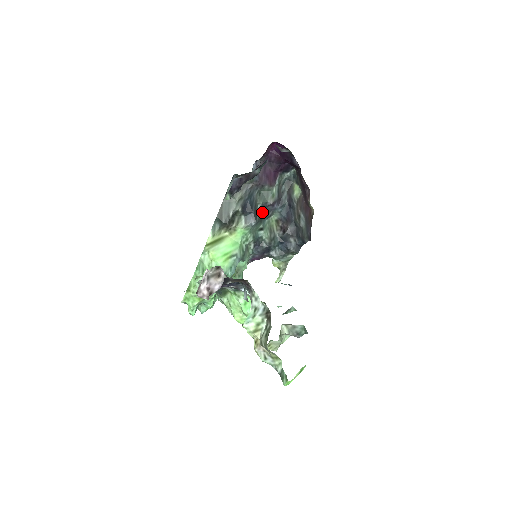
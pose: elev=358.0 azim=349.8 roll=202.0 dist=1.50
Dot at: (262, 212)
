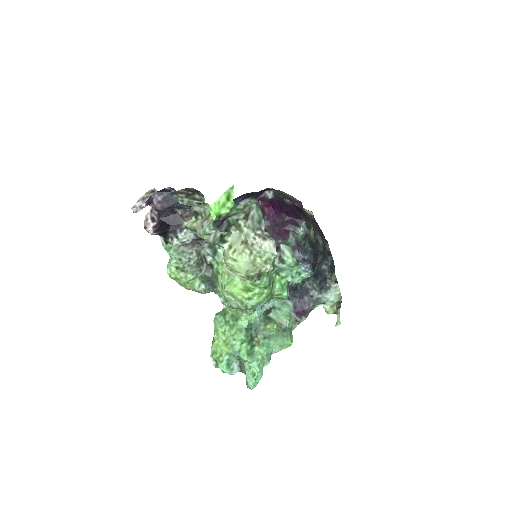
Dot at: occluded
